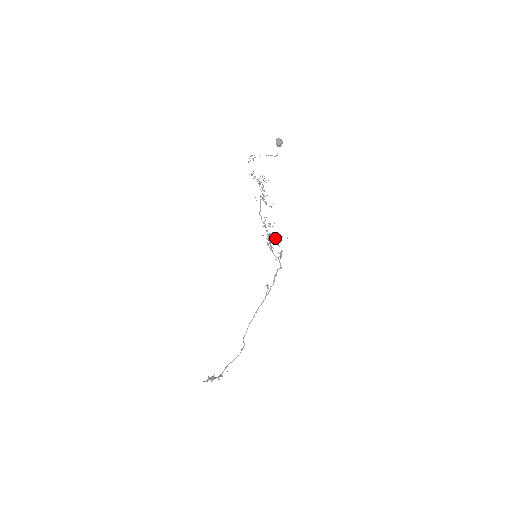
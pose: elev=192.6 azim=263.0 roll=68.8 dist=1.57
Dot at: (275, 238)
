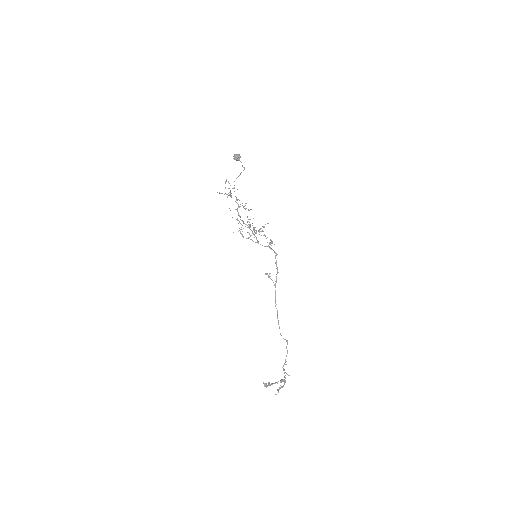
Dot at: (258, 231)
